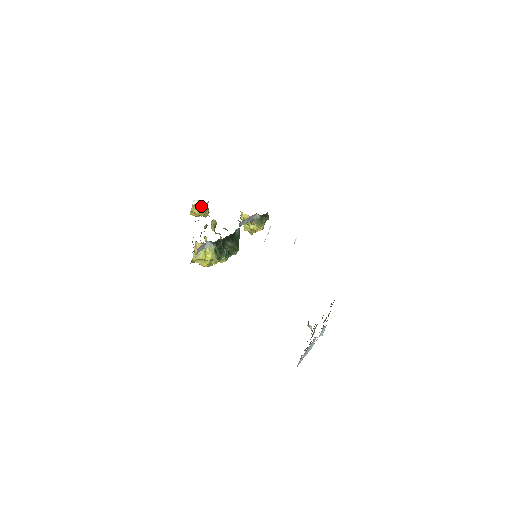
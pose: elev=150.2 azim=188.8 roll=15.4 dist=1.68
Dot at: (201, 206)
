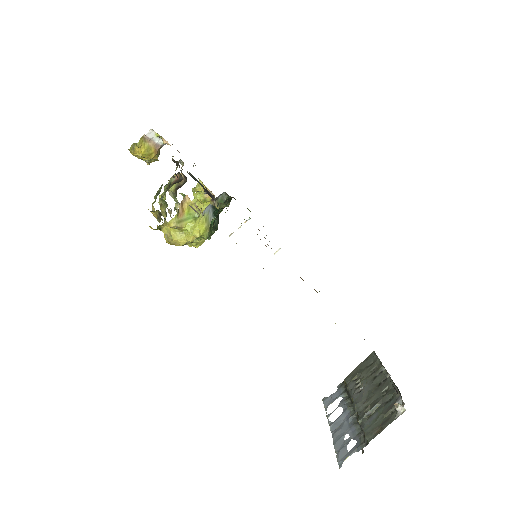
Dot at: (154, 144)
